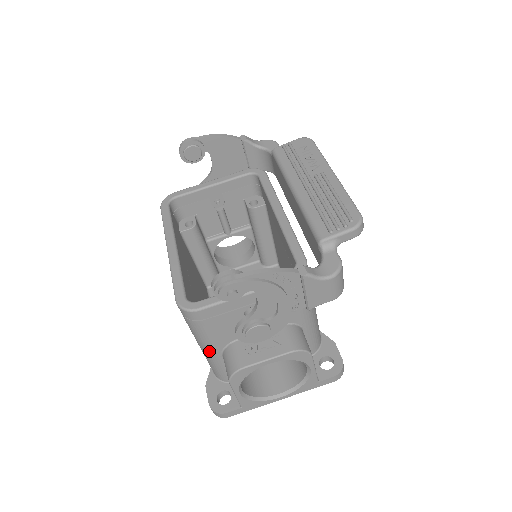
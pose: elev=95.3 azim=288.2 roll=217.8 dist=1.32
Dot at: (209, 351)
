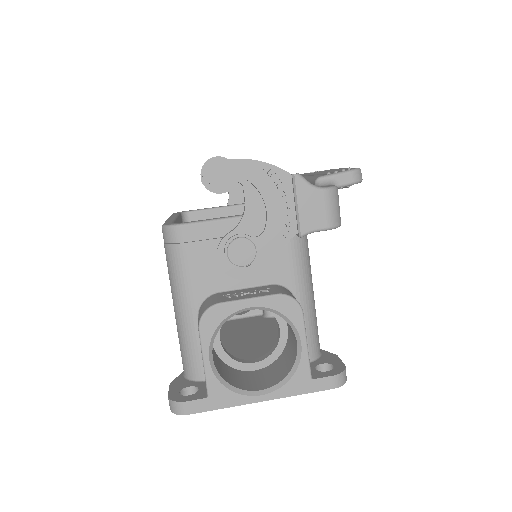
Dot at: (184, 307)
